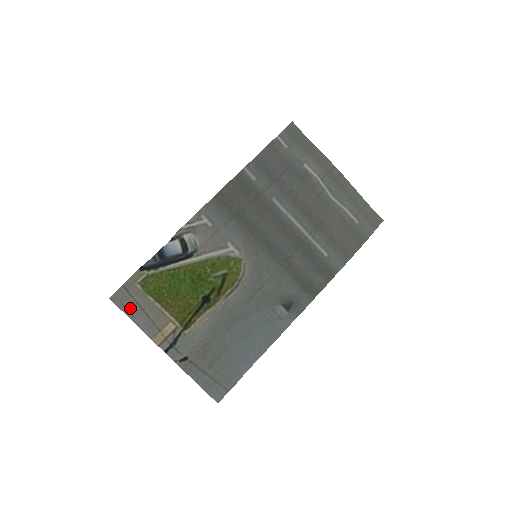
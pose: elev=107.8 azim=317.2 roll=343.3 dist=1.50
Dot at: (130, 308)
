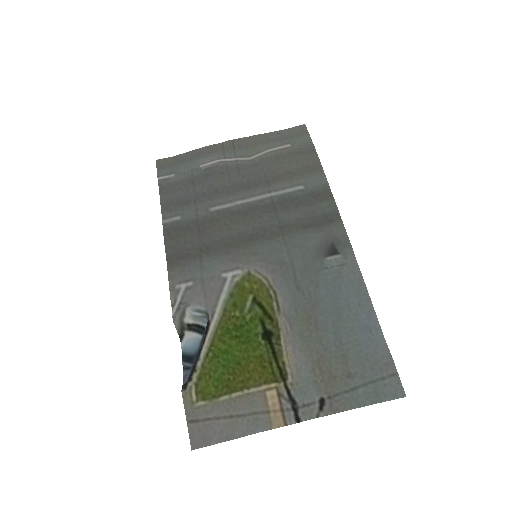
Dot at: (218, 431)
